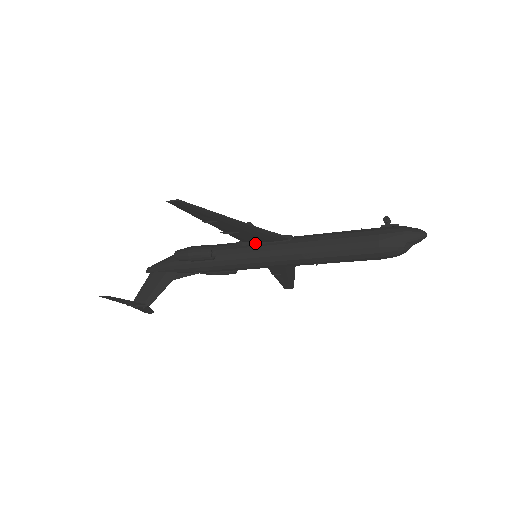
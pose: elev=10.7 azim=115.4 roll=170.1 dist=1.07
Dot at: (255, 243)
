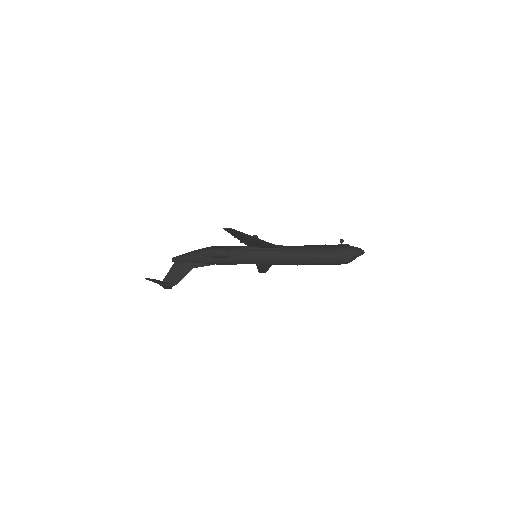
Dot at: (258, 248)
